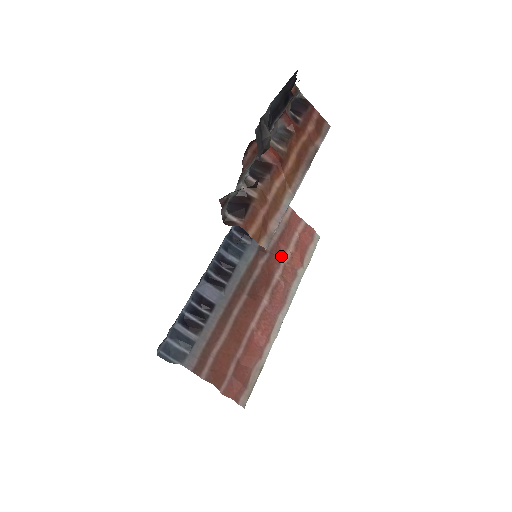
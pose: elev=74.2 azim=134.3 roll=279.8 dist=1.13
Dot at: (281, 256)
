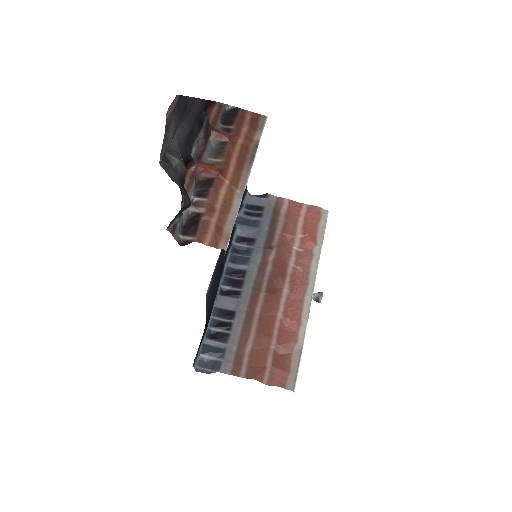
Dot at: (290, 245)
